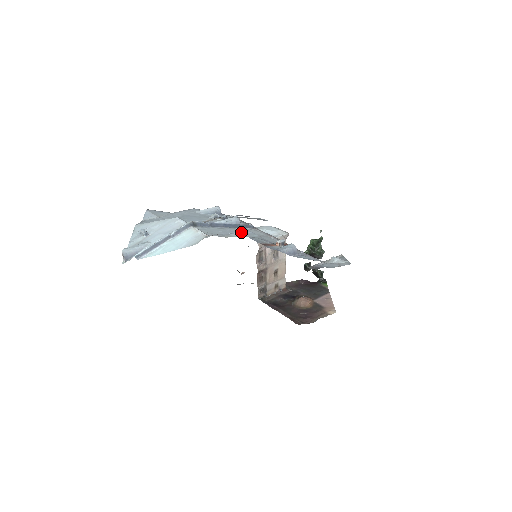
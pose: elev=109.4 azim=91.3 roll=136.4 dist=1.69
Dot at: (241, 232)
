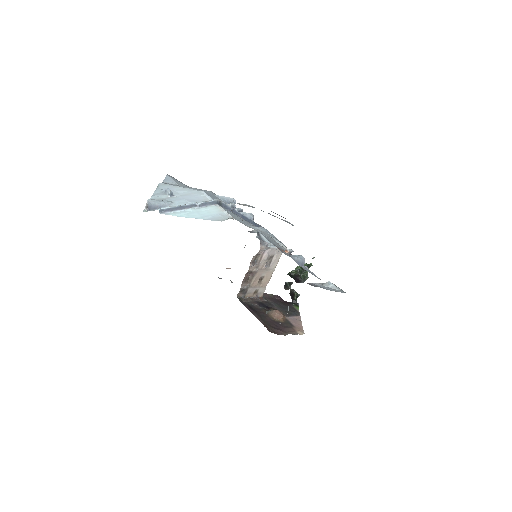
Dot at: (260, 228)
